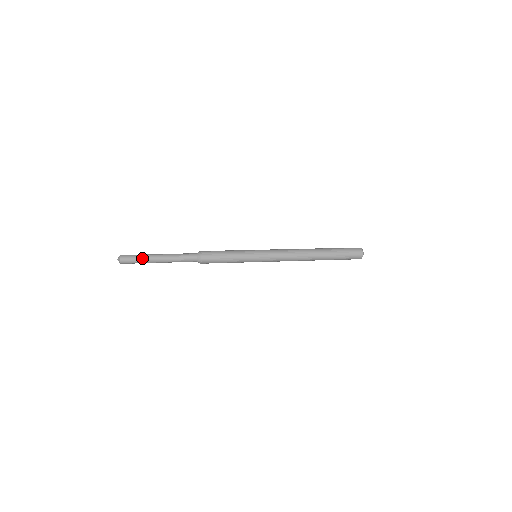
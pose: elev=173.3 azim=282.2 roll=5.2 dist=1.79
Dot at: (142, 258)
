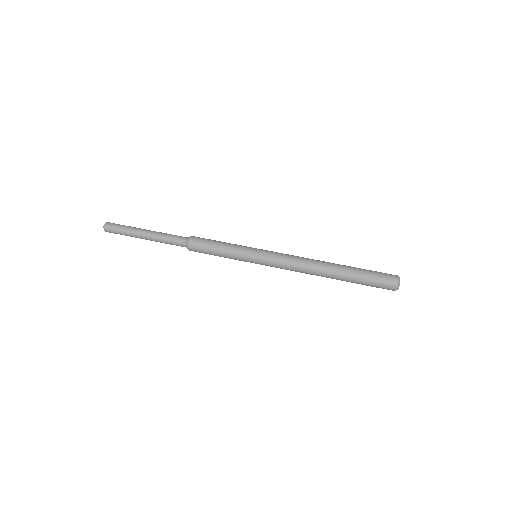
Dot at: (127, 229)
